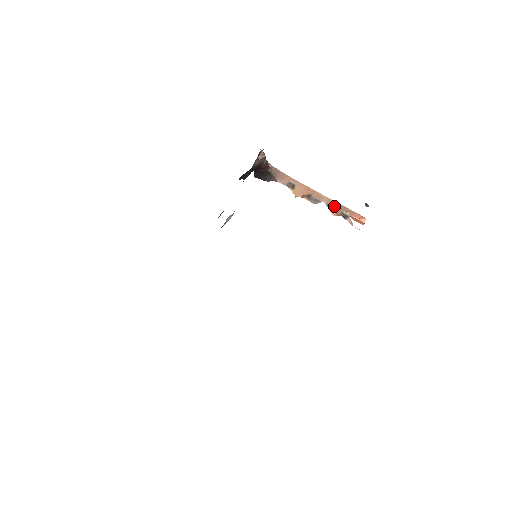
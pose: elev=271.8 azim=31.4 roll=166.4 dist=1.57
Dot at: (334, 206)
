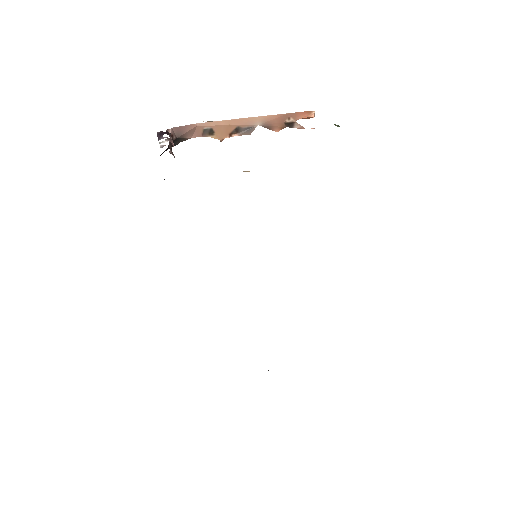
Dot at: (272, 122)
